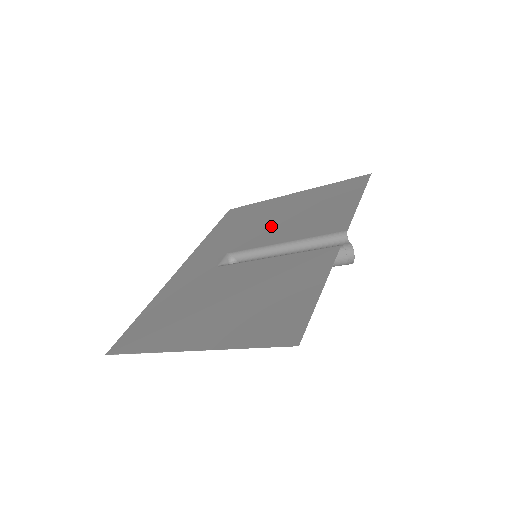
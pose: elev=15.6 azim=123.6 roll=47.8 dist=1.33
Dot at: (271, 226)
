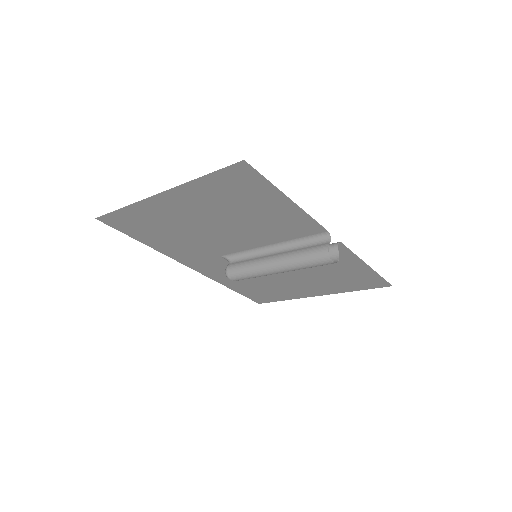
Dot at: (283, 273)
